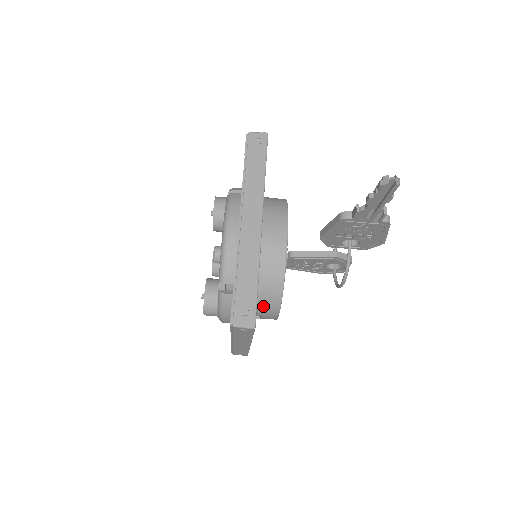
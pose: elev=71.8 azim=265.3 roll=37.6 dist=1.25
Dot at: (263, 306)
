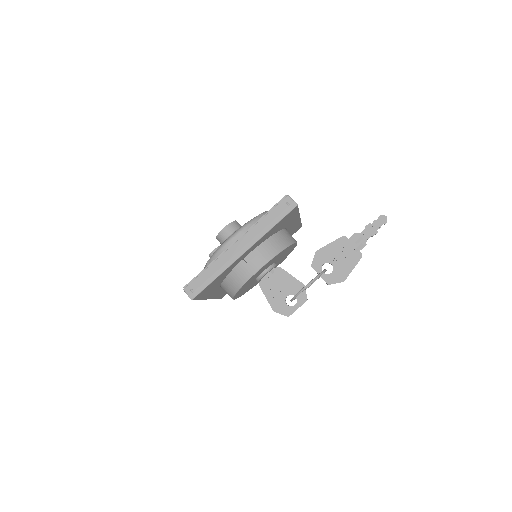
Dot at: (267, 247)
